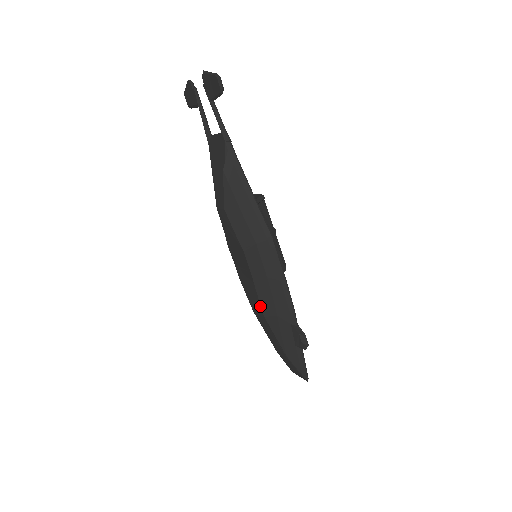
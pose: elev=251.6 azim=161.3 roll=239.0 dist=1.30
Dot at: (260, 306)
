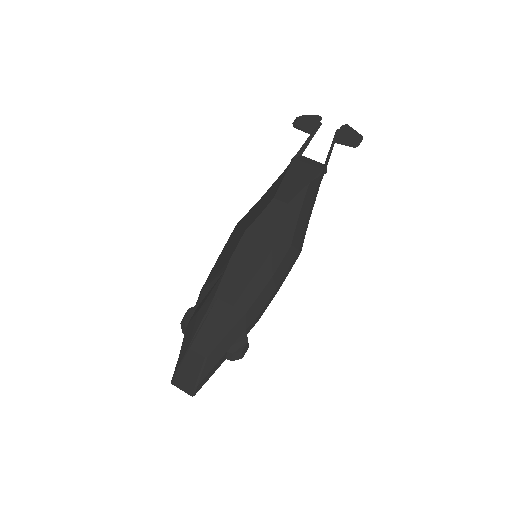
Dot at: (240, 294)
